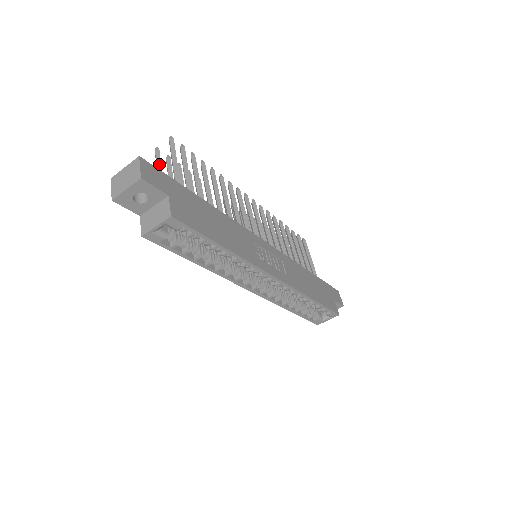
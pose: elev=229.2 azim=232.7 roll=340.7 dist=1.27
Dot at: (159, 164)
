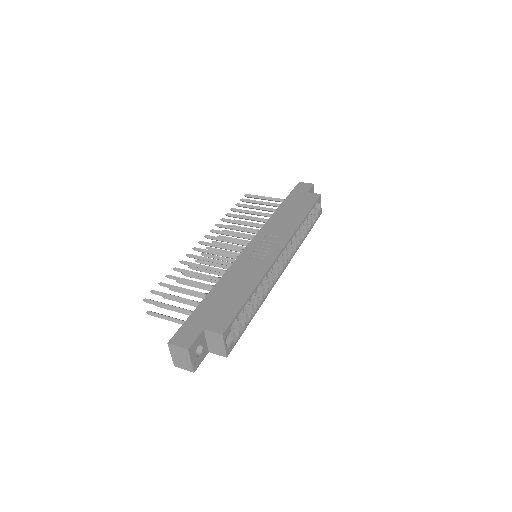
Dot at: (164, 317)
